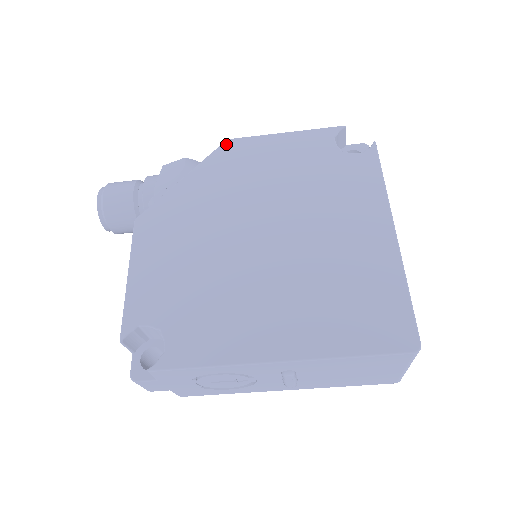
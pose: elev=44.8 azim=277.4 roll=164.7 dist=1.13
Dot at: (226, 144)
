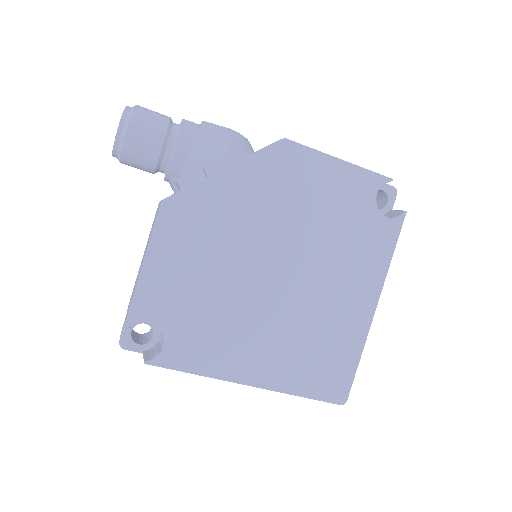
Dot at: (281, 145)
